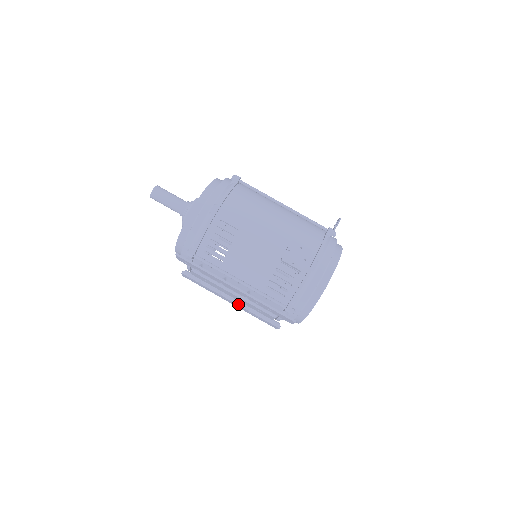
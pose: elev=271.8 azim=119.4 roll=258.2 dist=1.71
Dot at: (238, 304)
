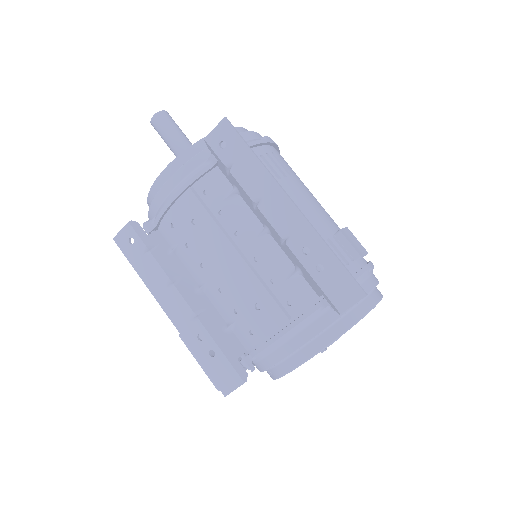
Dot at: (194, 311)
